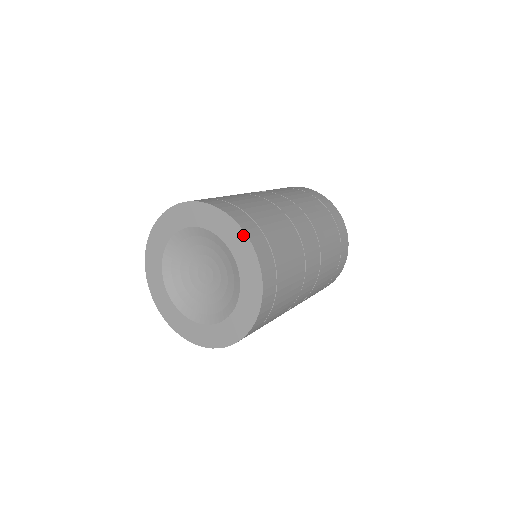
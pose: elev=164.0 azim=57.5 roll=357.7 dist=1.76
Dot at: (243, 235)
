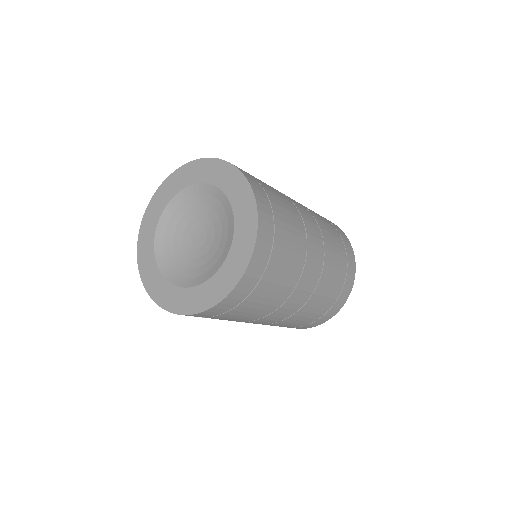
Dot at: (231, 167)
